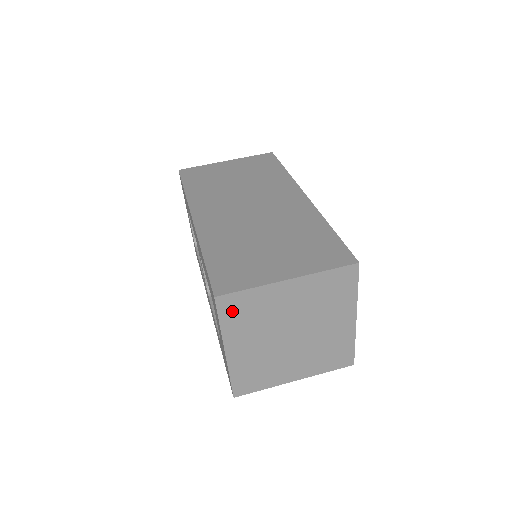
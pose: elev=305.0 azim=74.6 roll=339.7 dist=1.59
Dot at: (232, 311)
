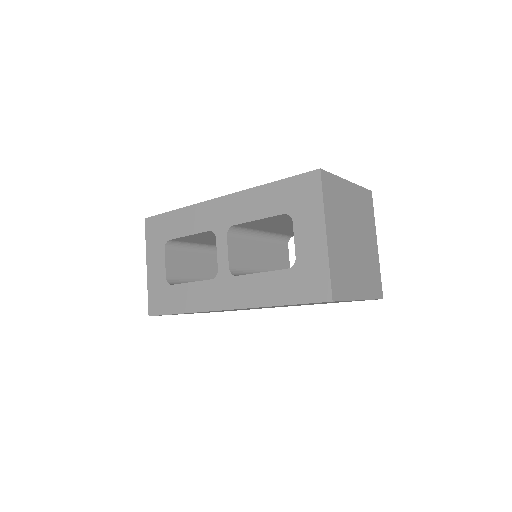
Dot at: (328, 190)
